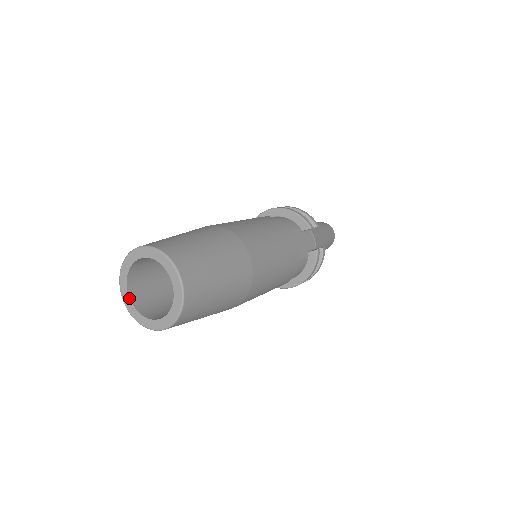
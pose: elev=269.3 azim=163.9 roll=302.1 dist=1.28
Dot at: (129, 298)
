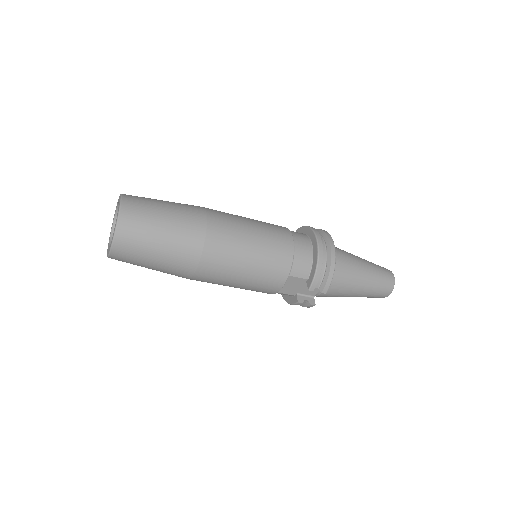
Dot at: (116, 211)
